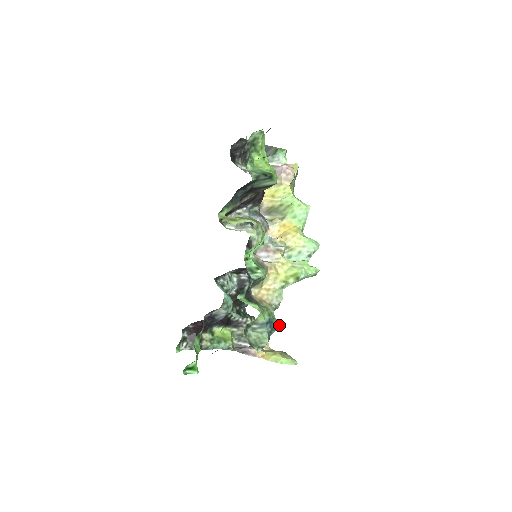
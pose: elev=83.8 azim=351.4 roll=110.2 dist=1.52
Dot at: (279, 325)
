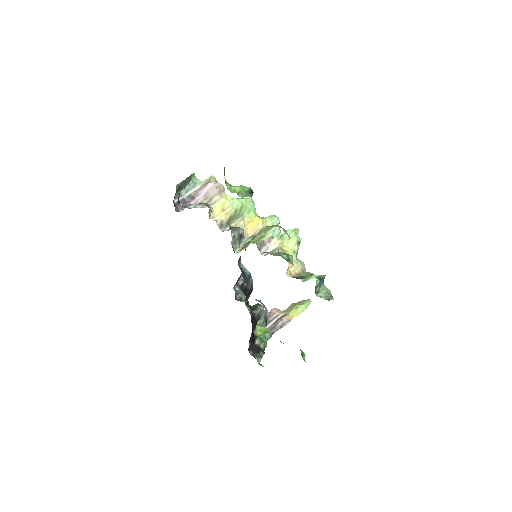
Dot at: (323, 276)
